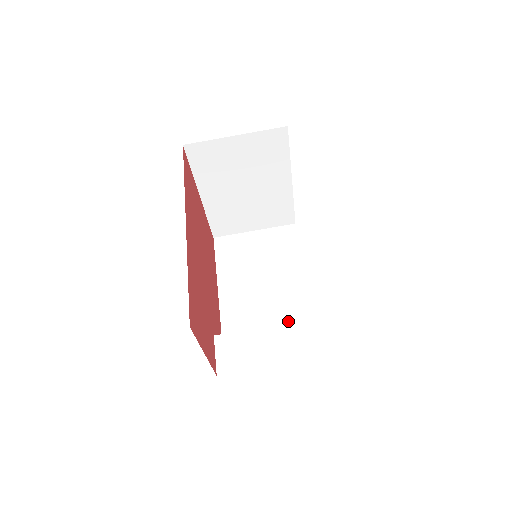
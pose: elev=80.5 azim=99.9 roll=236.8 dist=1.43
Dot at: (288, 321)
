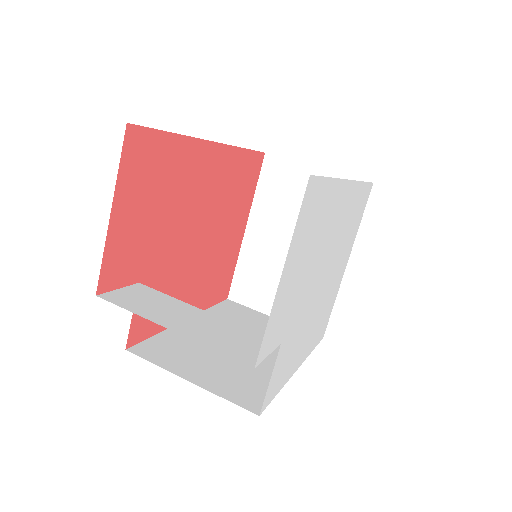
Dot at: (235, 378)
